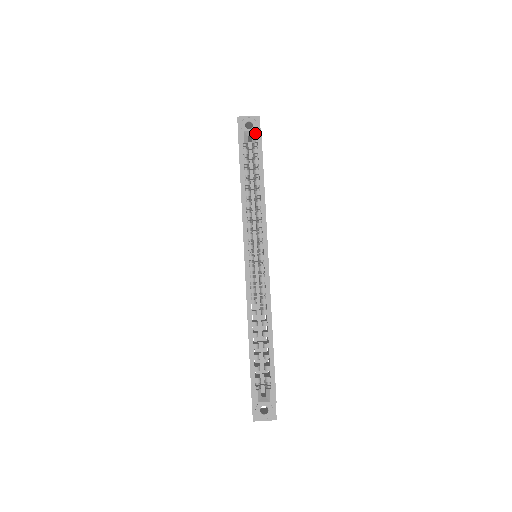
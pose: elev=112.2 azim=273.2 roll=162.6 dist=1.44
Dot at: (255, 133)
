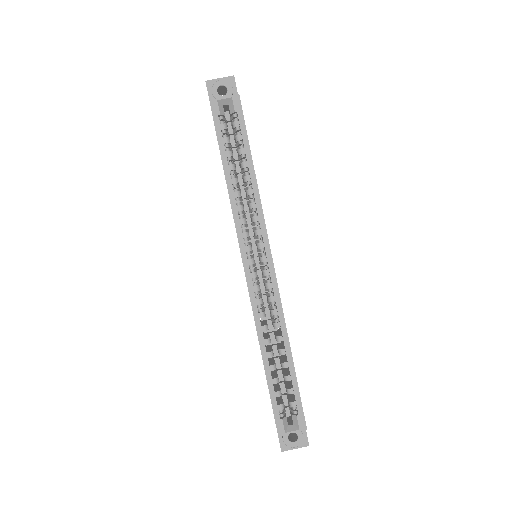
Dot at: (232, 100)
